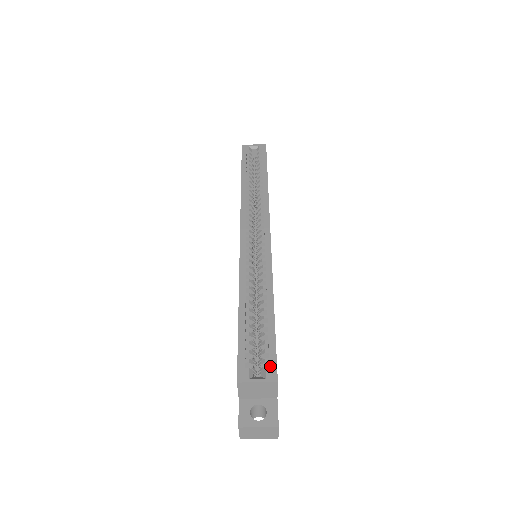
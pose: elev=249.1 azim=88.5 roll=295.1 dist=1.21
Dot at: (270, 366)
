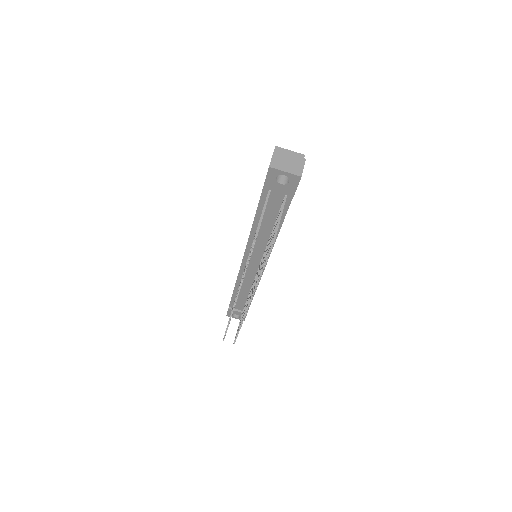
Dot at: occluded
